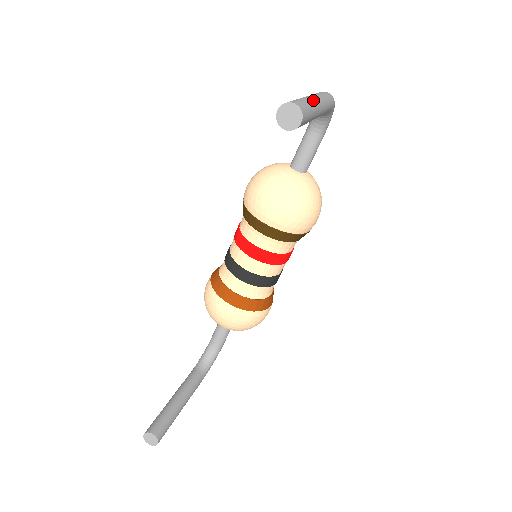
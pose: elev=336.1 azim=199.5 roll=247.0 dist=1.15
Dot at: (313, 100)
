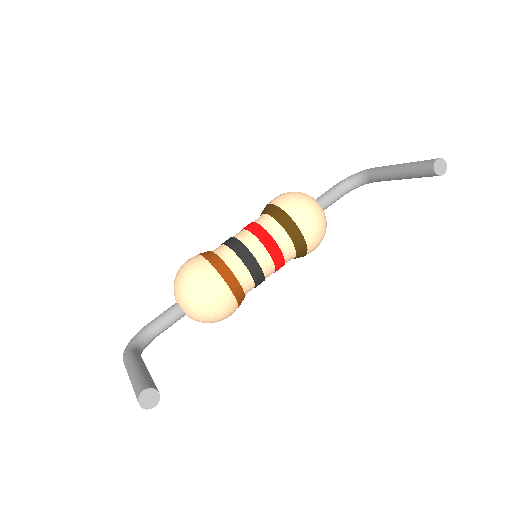
Dot at: occluded
